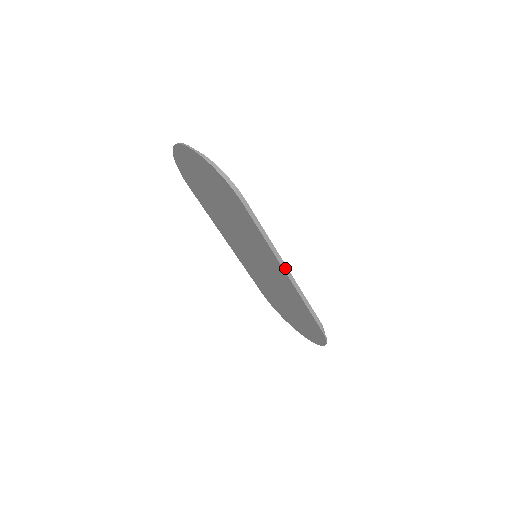
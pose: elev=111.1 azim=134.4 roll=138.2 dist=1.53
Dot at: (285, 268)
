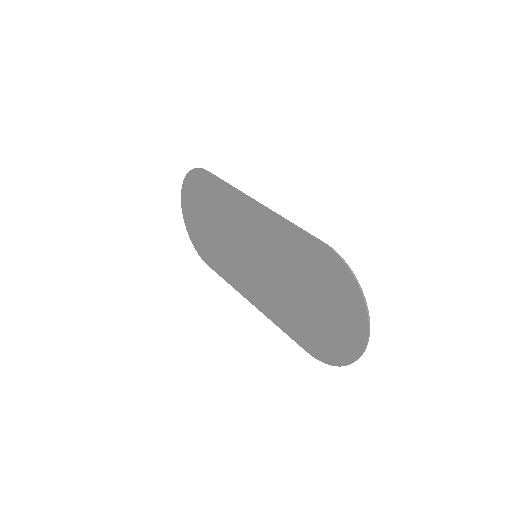
Dot at: occluded
